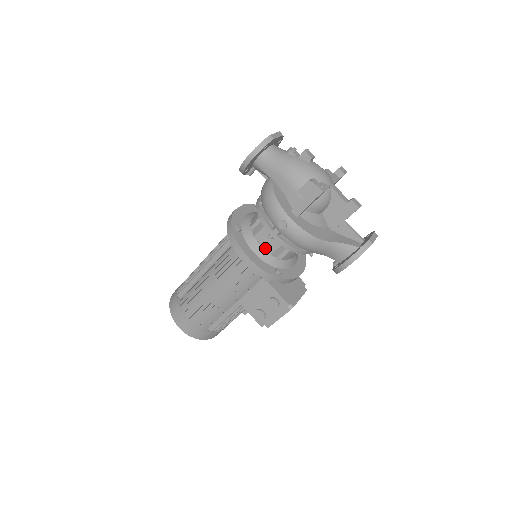
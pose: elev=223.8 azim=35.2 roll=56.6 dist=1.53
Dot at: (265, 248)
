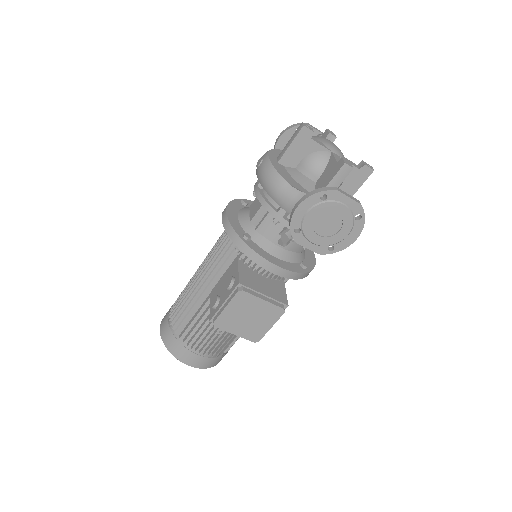
Dot at: (250, 215)
